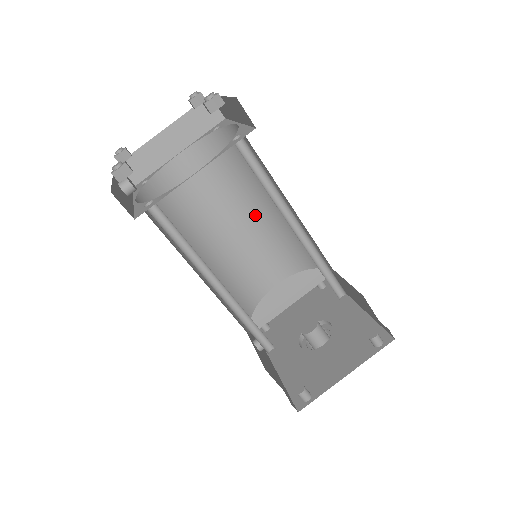
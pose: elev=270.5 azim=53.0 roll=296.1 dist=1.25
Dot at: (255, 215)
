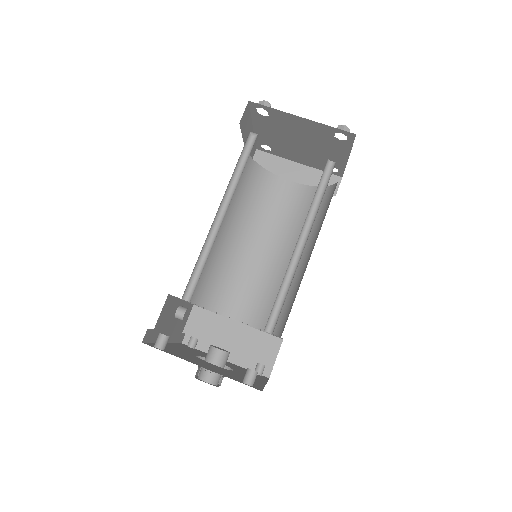
Dot at: (284, 259)
